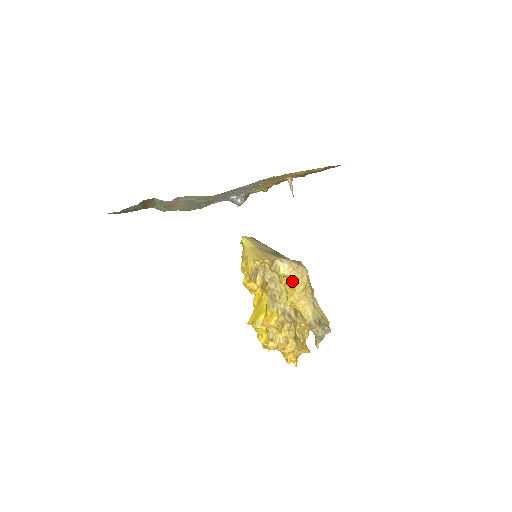
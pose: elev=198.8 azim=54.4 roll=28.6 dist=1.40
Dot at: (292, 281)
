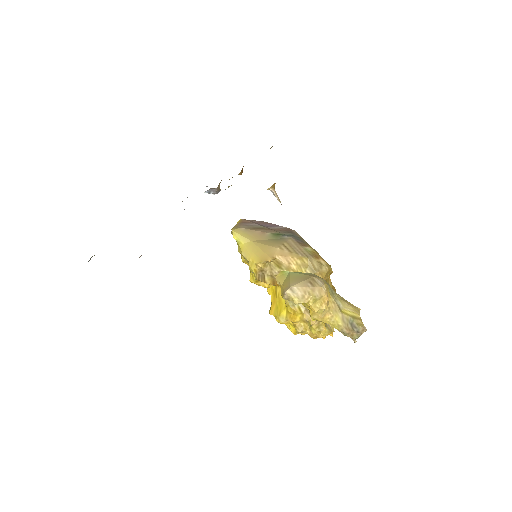
Dot at: (311, 306)
